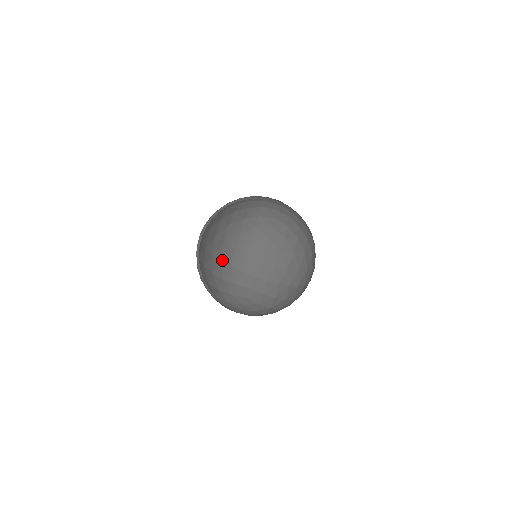
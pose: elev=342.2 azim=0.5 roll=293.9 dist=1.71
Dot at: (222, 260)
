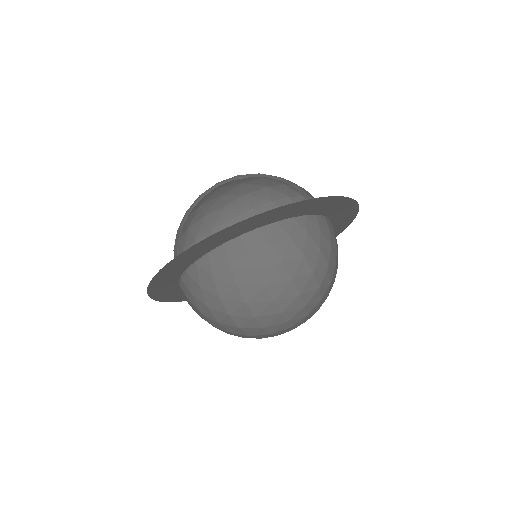
Dot at: (223, 196)
